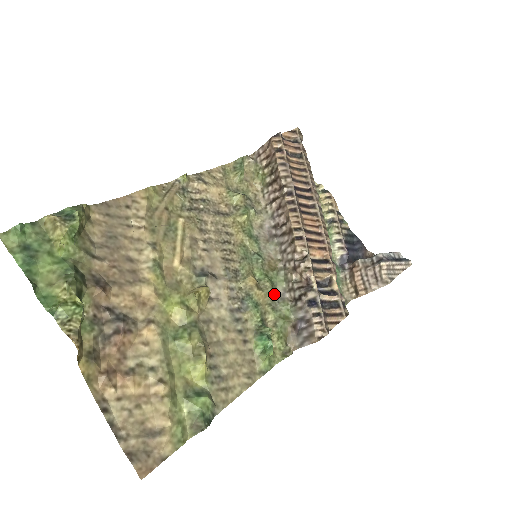
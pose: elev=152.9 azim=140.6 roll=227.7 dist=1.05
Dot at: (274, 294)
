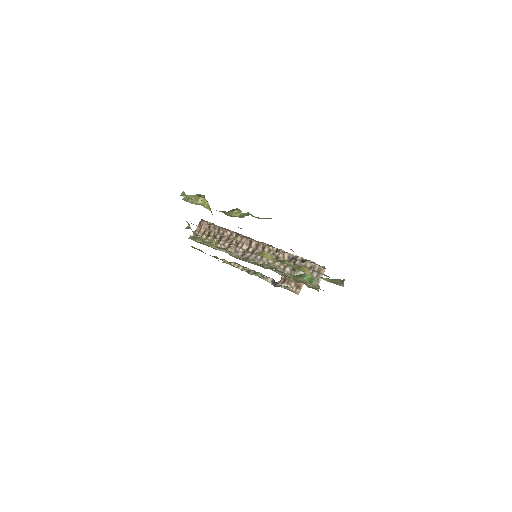
Dot at: (279, 274)
